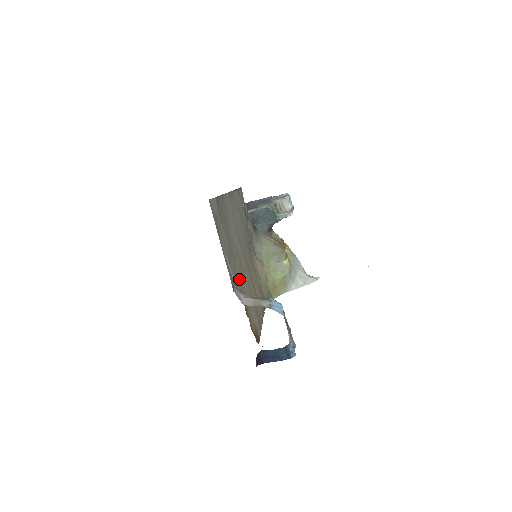
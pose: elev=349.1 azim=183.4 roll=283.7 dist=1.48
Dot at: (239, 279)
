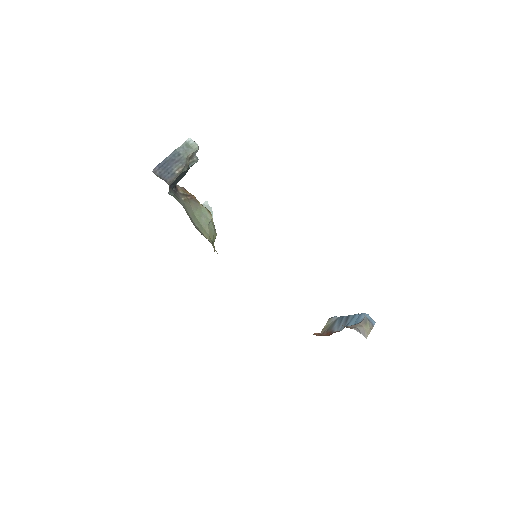
Dot at: occluded
